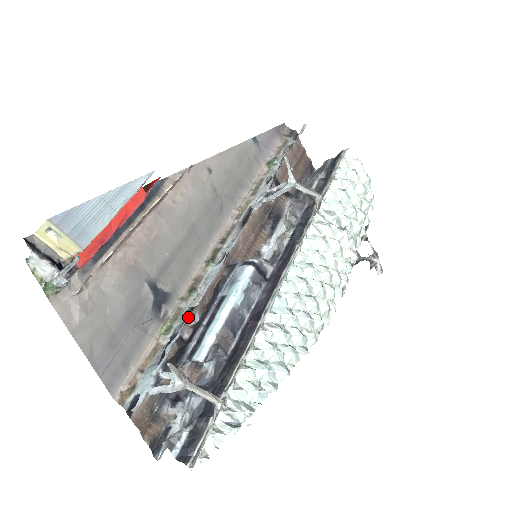
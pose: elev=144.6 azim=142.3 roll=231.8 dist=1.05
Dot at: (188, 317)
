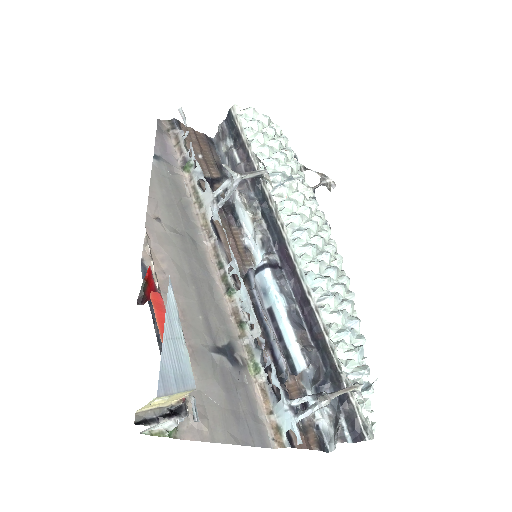
Dot at: (257, 346)
